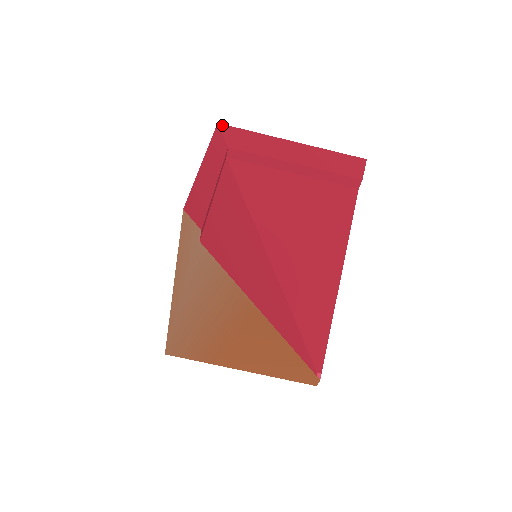
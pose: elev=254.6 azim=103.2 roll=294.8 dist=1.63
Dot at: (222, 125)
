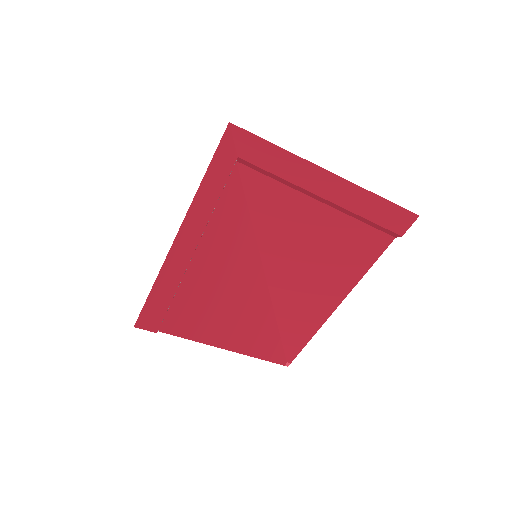
Dot at: (235, 126)
